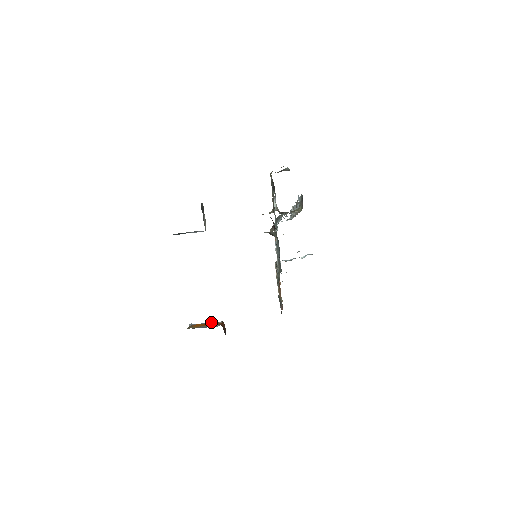
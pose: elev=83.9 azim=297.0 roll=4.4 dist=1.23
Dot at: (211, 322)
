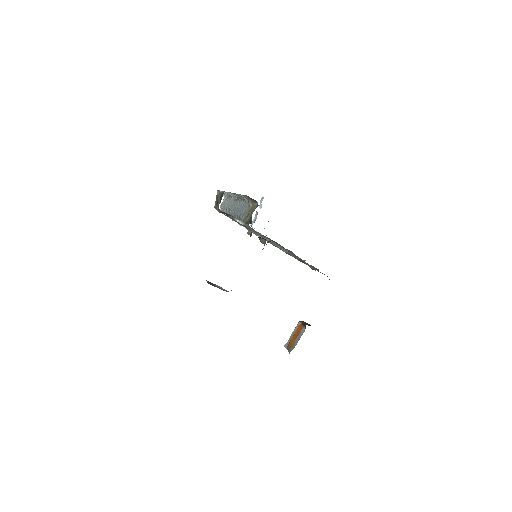
Dot at: (294, 330)
